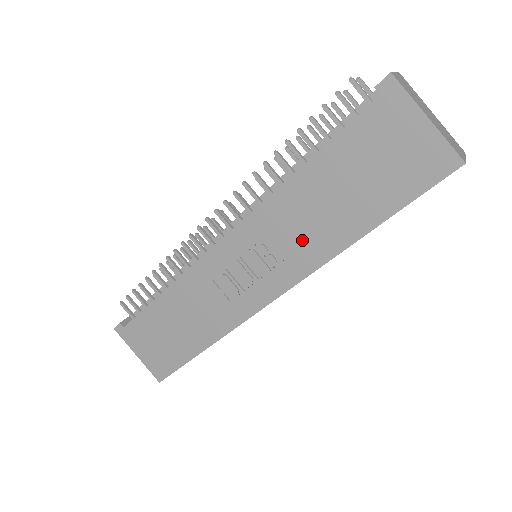
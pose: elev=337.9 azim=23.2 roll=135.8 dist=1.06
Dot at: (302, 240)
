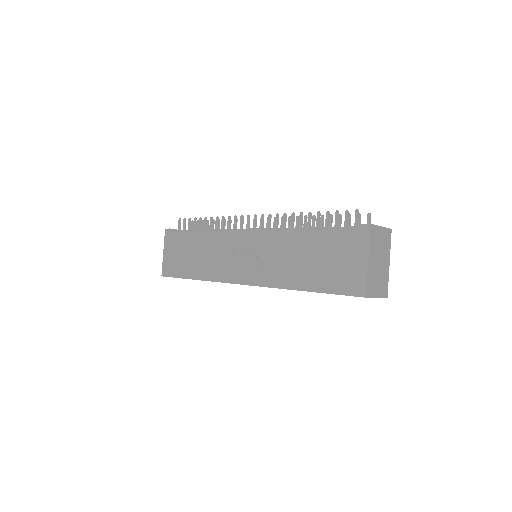
Dot at: (276, 266)
